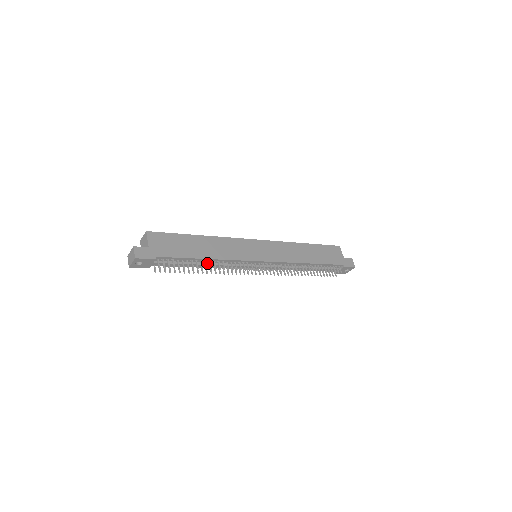
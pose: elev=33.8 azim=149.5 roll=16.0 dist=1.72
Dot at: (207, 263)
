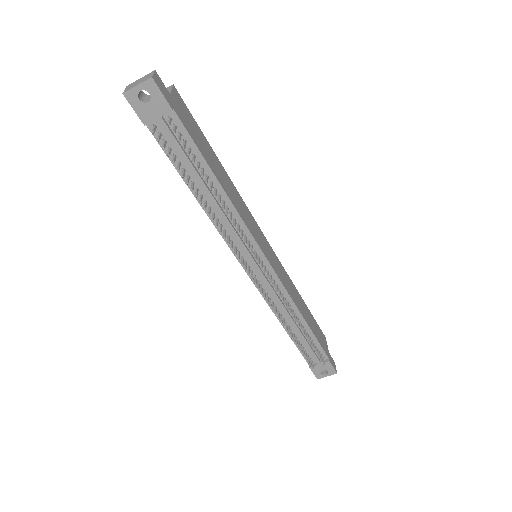
Dot at: (213, 195)
